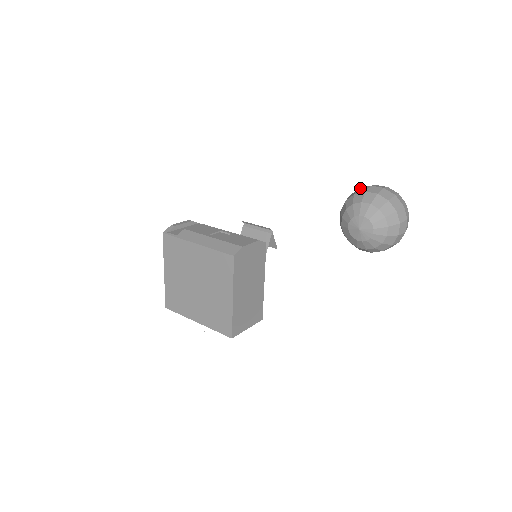
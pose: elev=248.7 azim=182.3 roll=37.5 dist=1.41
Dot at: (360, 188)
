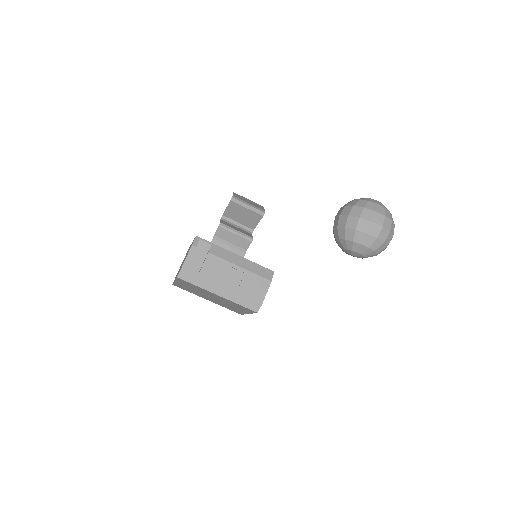
Dot at: (361, 219)
